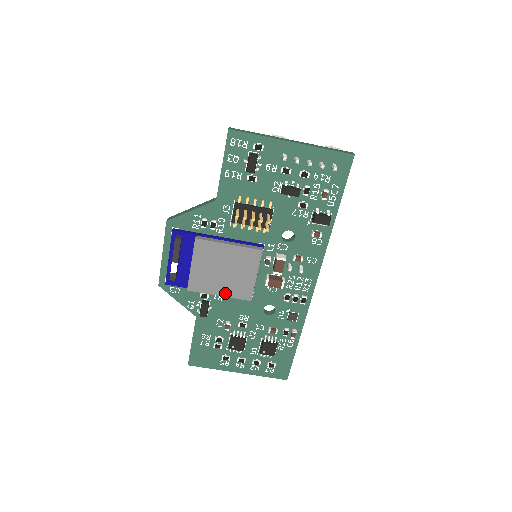
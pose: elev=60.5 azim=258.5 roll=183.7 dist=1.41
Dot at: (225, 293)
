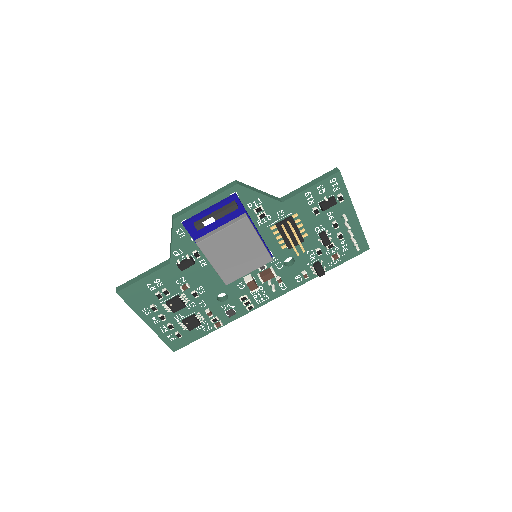
Dot at: (218, 267)
